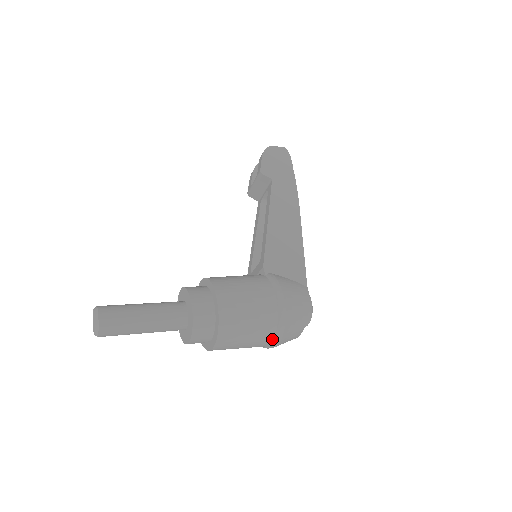
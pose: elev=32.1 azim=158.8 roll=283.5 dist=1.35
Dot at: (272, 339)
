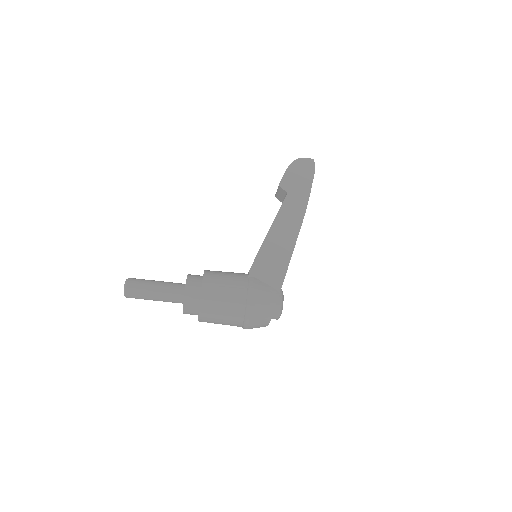
Dot at: (242, 325)
